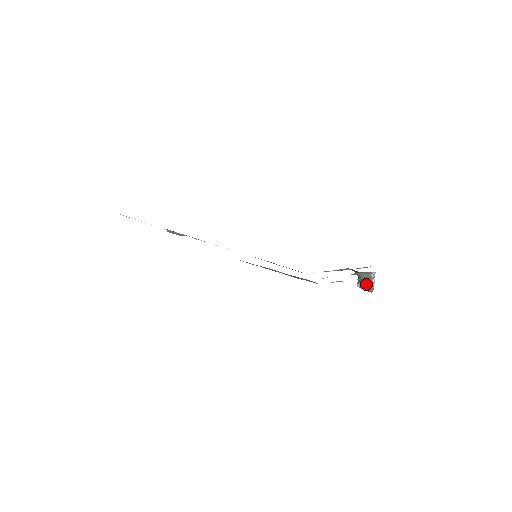
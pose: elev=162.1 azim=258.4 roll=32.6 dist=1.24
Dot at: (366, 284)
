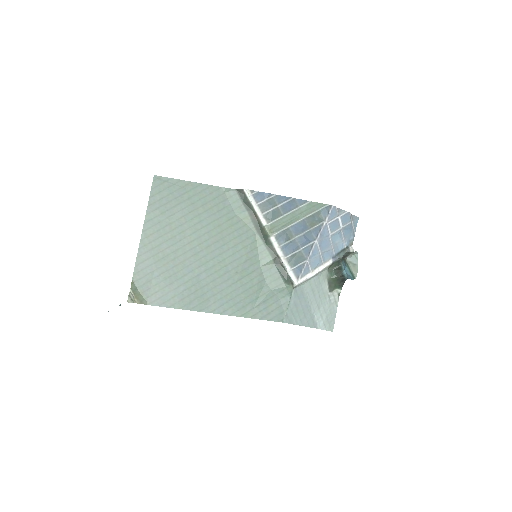
Dot at: (351, 254)
